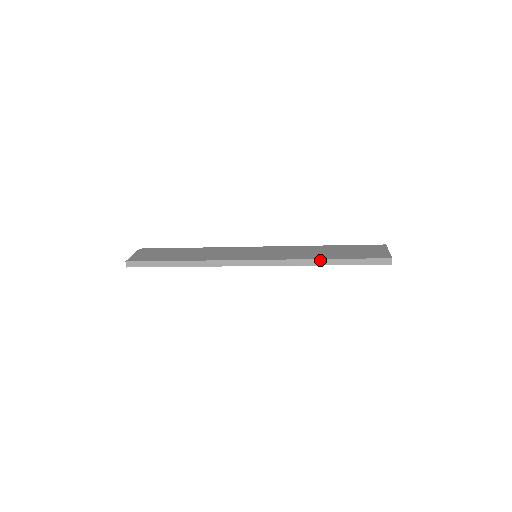
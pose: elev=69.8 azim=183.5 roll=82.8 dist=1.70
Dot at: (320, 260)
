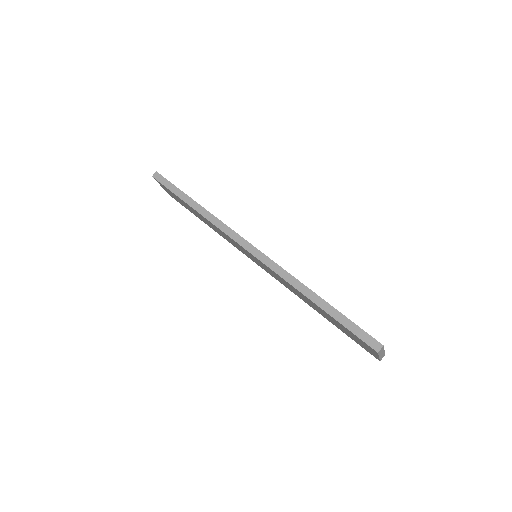
Dot at: (310, 291)
